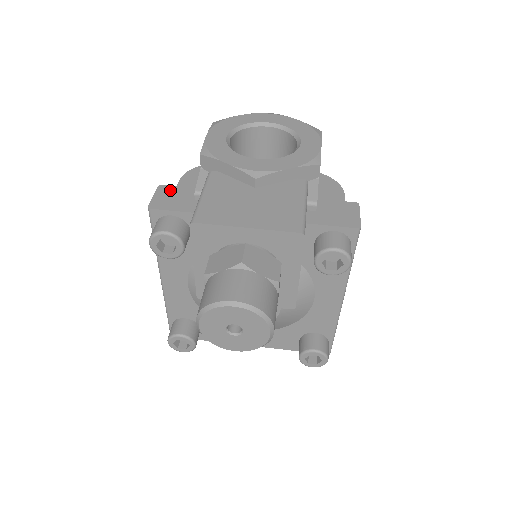
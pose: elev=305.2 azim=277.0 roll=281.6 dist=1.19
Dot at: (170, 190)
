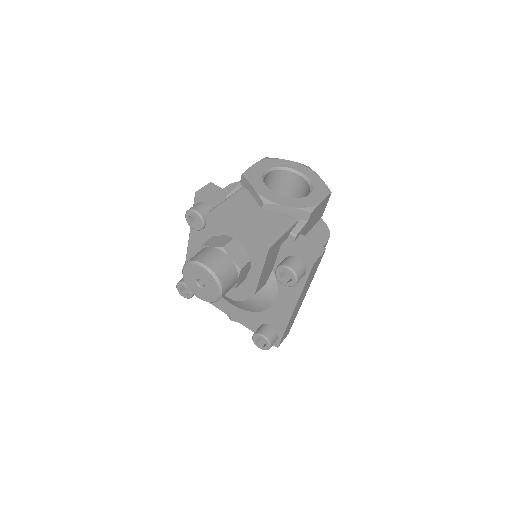
Dot at: (215, 188)
